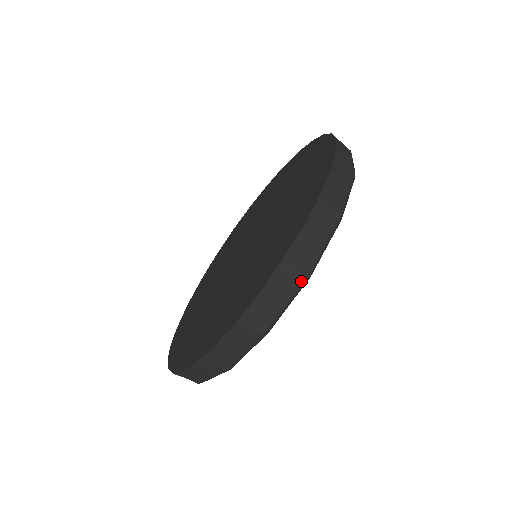
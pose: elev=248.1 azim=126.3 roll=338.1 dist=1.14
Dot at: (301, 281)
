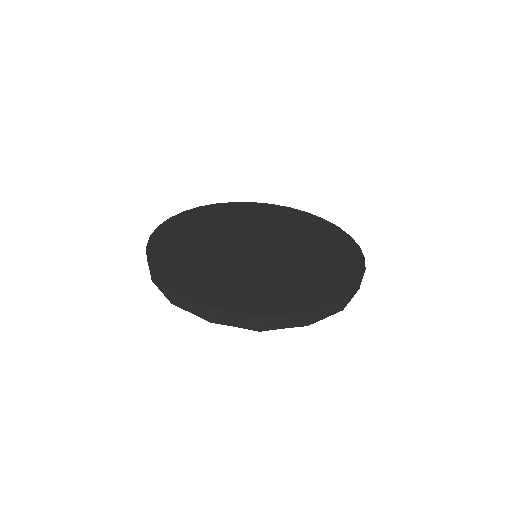
Dot at: (254, 329)
